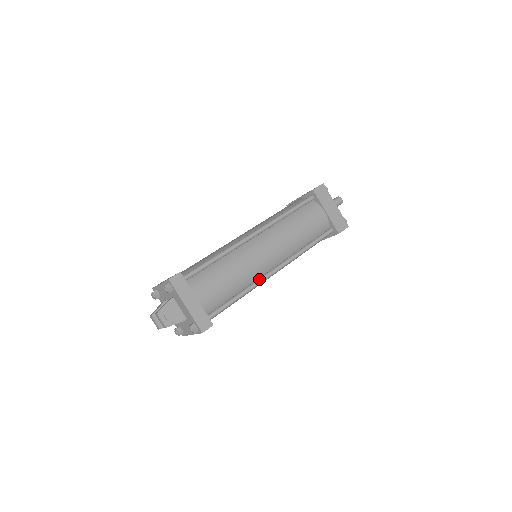
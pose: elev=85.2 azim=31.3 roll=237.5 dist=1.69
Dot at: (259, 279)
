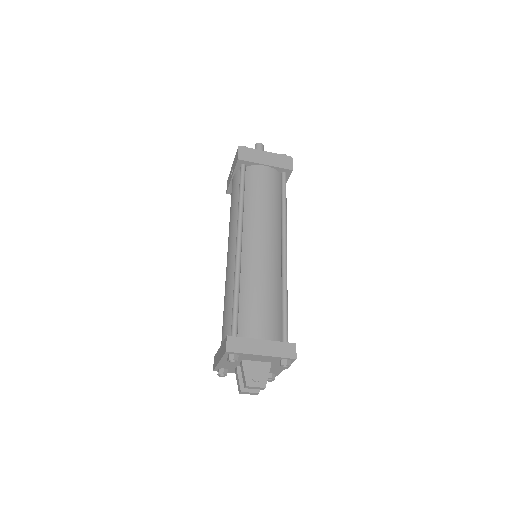
Dot at: (282, 270)
